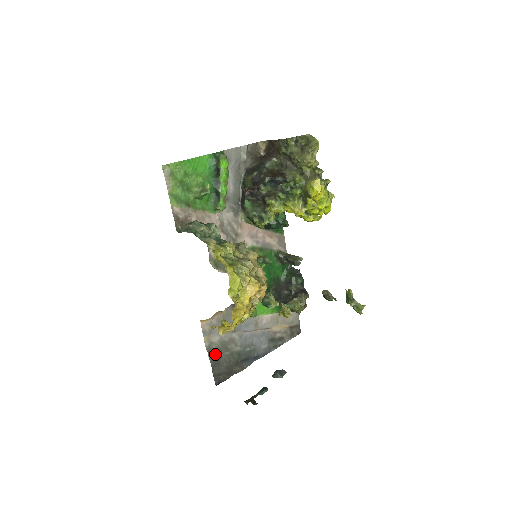
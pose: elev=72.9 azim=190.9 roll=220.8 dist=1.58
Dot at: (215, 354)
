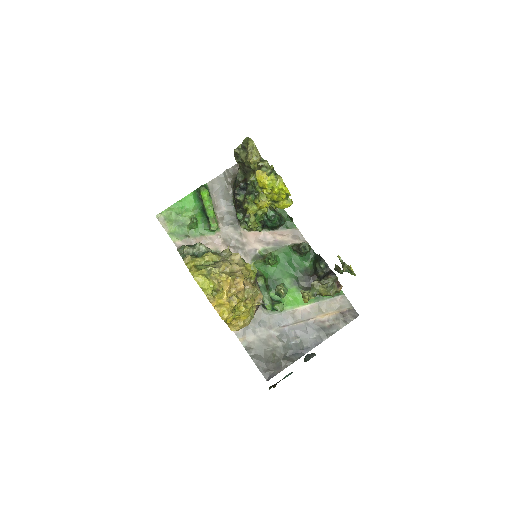
Dot at: (256, 352)
